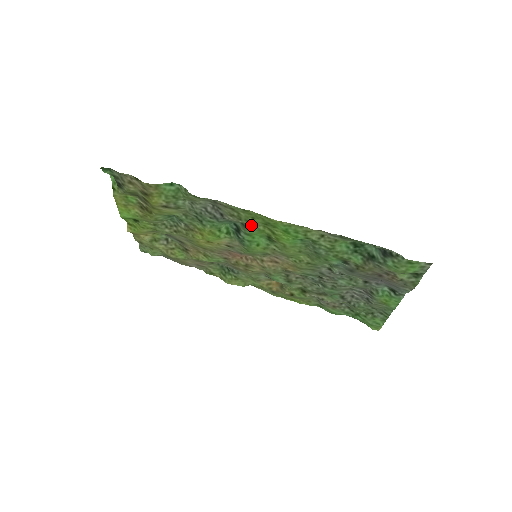
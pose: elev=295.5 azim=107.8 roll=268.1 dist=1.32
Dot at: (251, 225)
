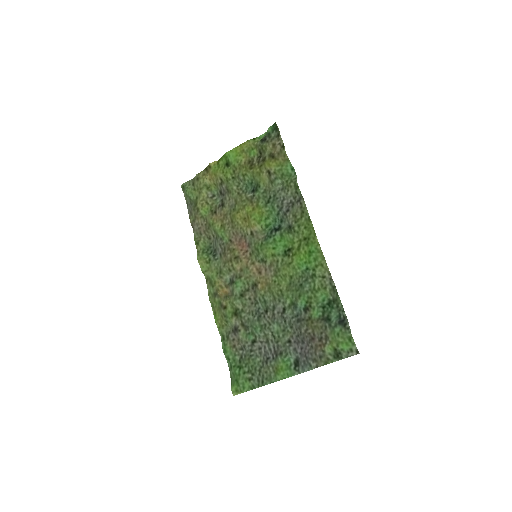
Dot at: (295, 232)
